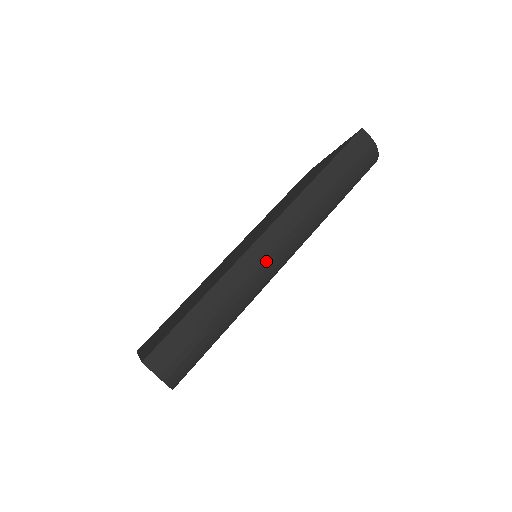
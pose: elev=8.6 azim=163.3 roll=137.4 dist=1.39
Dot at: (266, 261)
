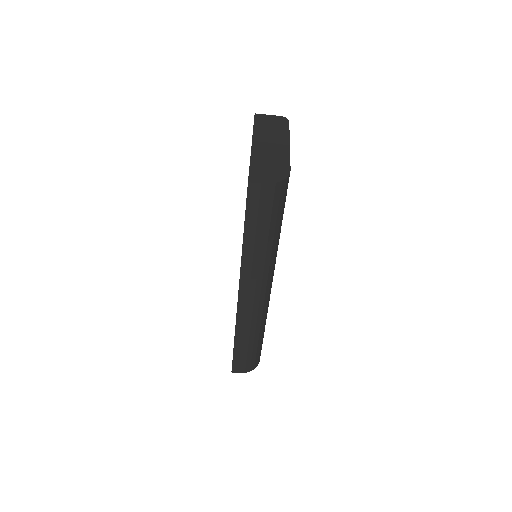
Dot at: (254, 309)
